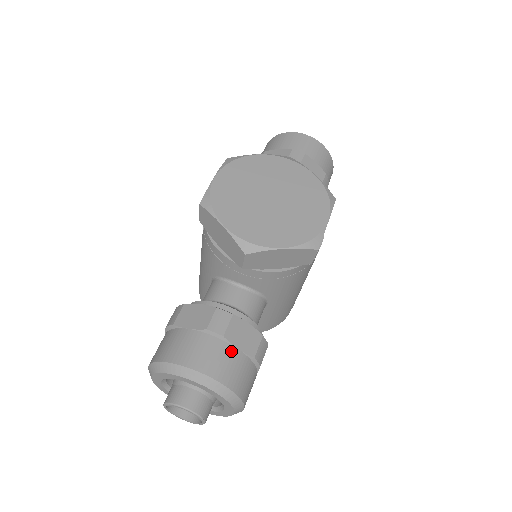
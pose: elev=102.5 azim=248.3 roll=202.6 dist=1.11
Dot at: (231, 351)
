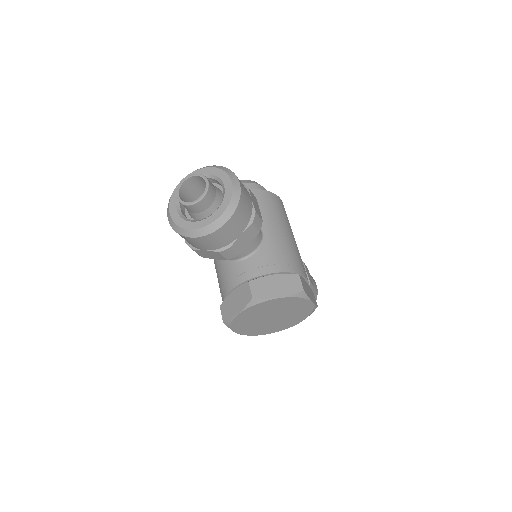
Dot at: occluded
